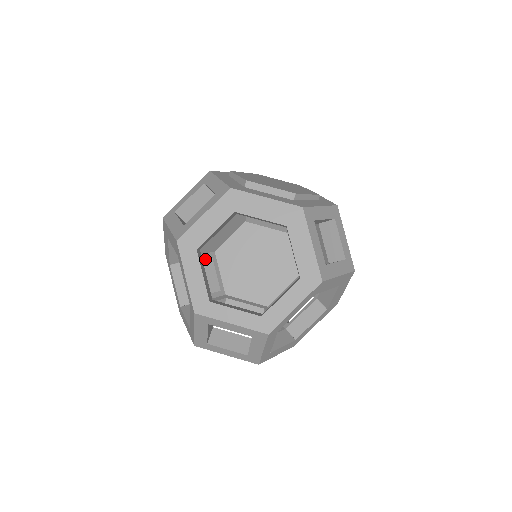
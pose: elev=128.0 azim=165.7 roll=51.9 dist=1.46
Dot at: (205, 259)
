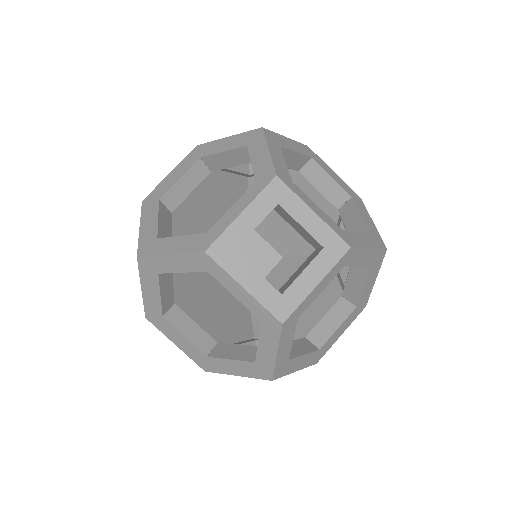
Dot at: occluded
